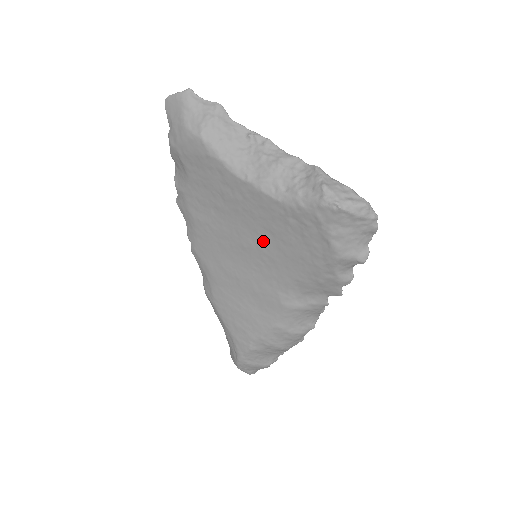
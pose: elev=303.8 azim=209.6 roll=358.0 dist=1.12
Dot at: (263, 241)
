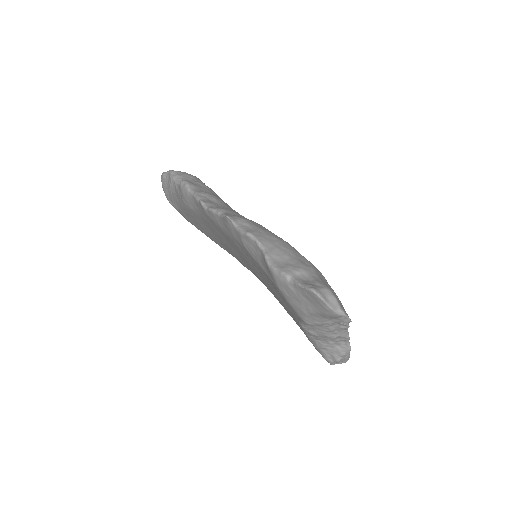
Dot at: (272, 292)
